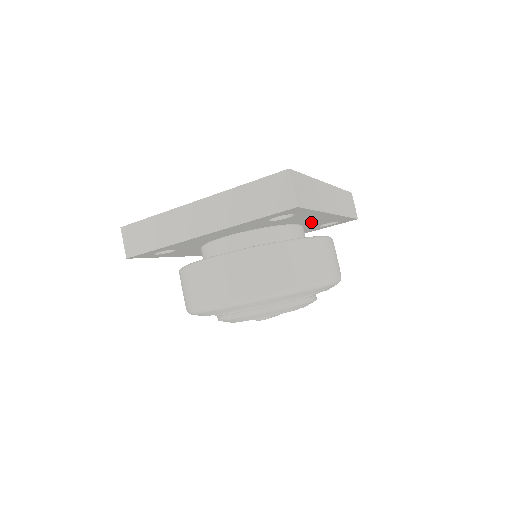
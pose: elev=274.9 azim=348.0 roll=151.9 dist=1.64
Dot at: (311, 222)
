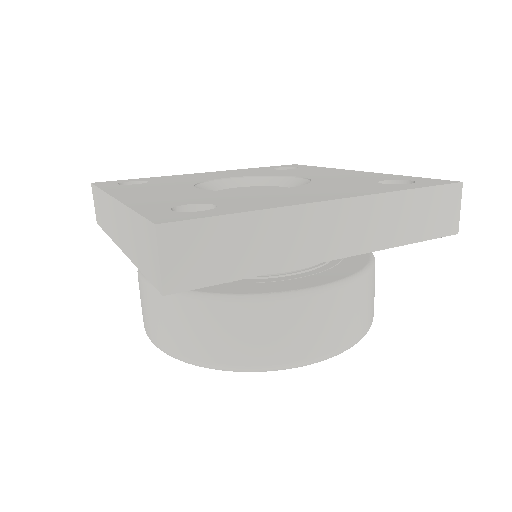
Dot at: occluded
